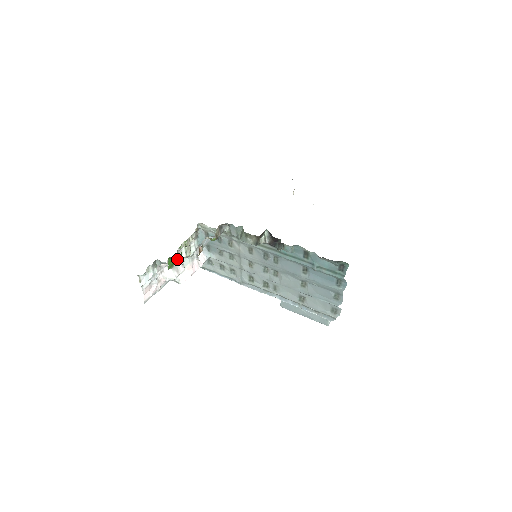
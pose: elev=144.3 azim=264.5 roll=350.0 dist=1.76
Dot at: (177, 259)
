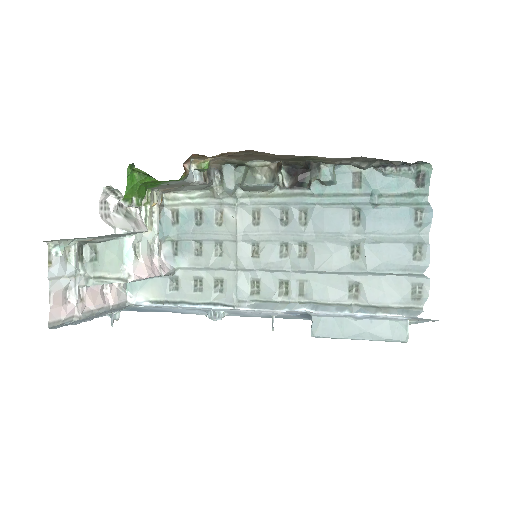
Dot at: (143, 177)
